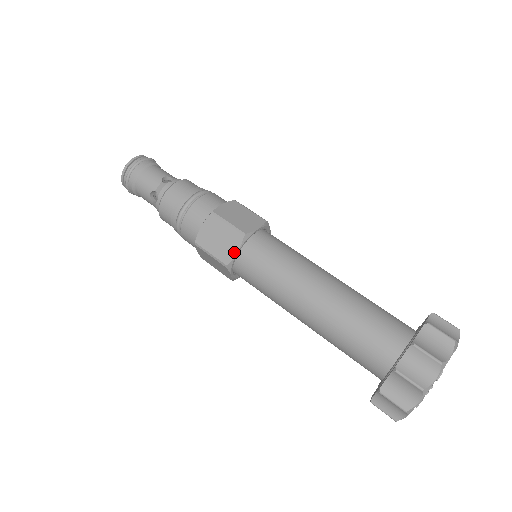
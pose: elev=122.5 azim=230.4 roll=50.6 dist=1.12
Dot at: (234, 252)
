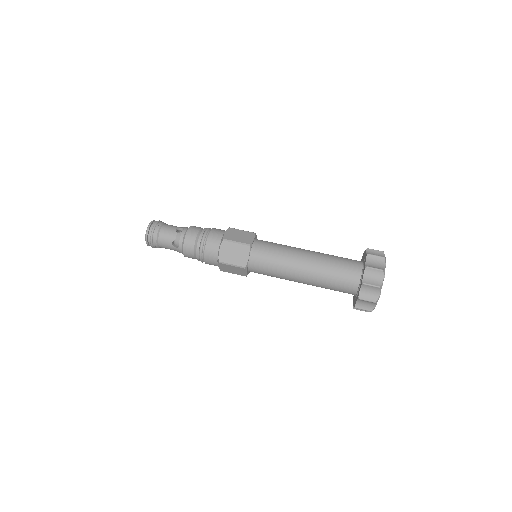
Dot at: (247, 258)
